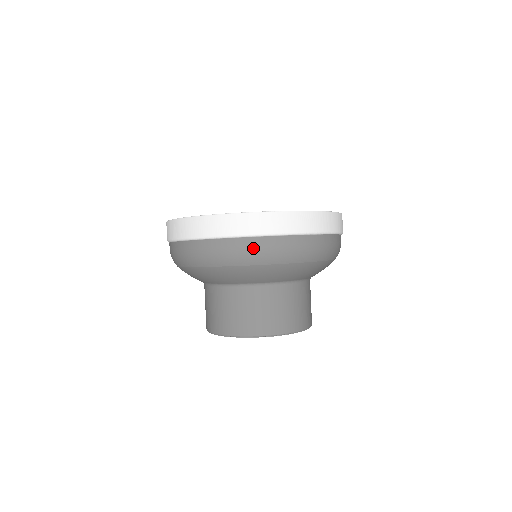
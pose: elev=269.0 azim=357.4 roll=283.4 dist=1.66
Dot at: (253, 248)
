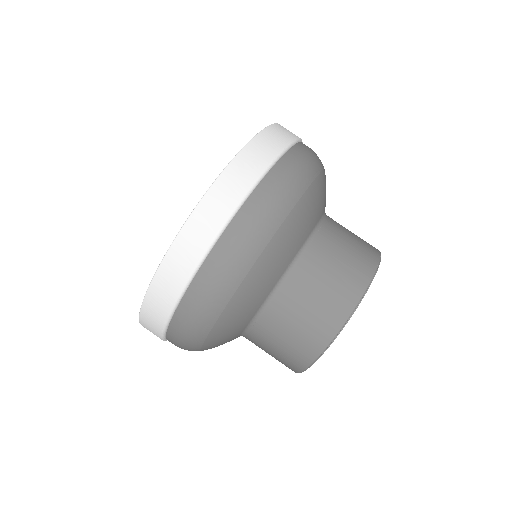
Dot at: (258, 212)
